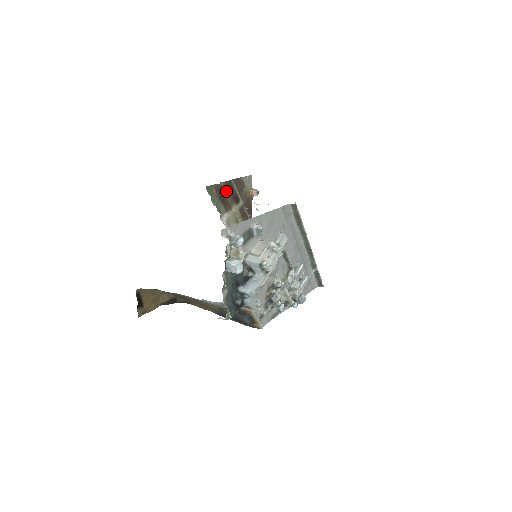
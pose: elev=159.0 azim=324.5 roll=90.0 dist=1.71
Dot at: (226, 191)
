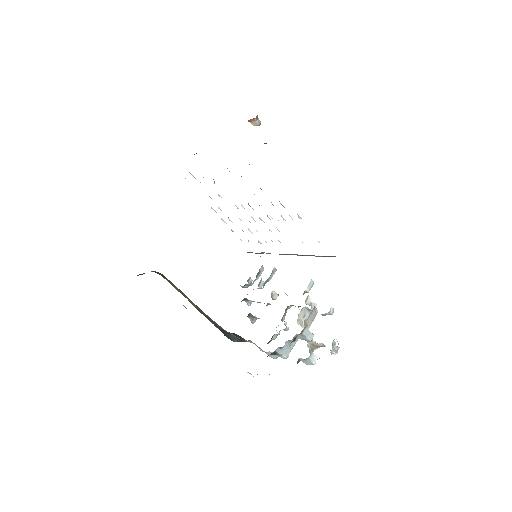
Dot at: occluded
